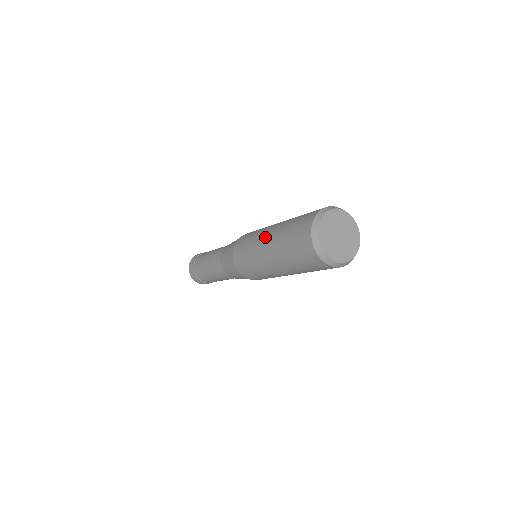
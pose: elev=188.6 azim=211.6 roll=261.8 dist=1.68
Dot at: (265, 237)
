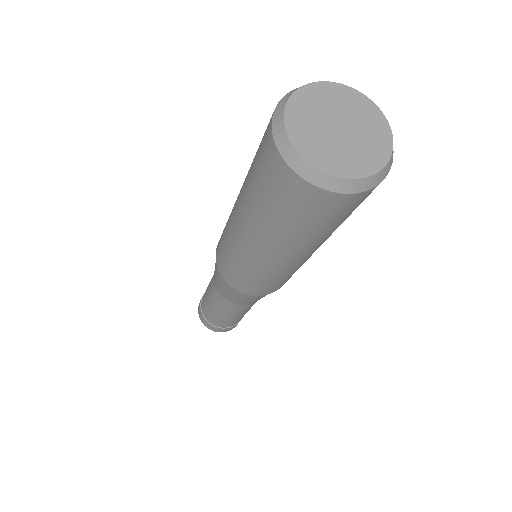
Dot at: occluded
